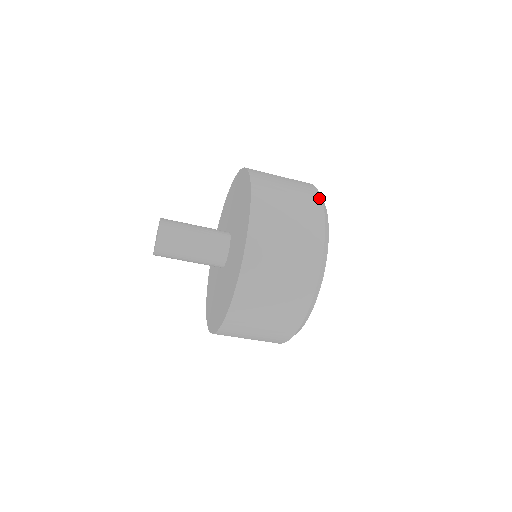
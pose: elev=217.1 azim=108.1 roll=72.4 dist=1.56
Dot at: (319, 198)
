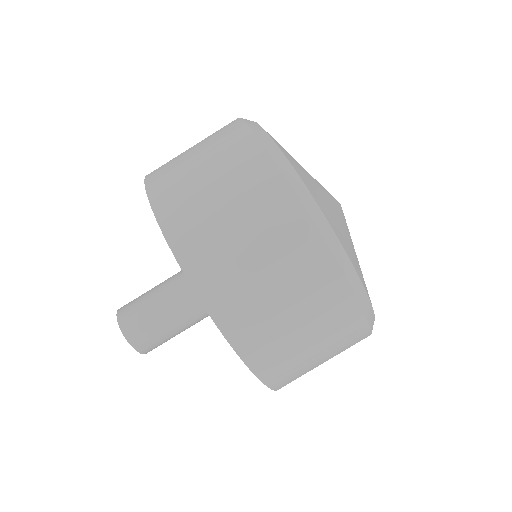
Dot at: occluded
